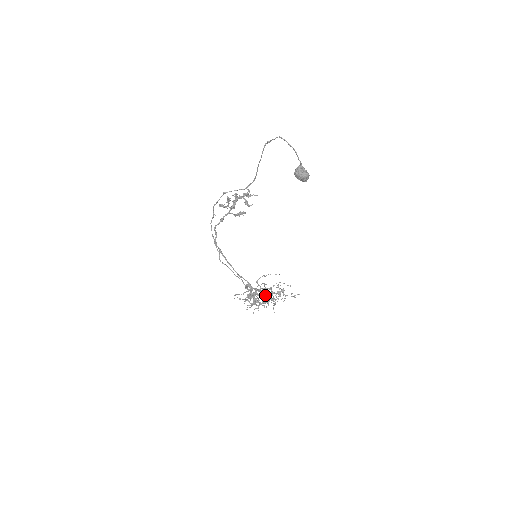
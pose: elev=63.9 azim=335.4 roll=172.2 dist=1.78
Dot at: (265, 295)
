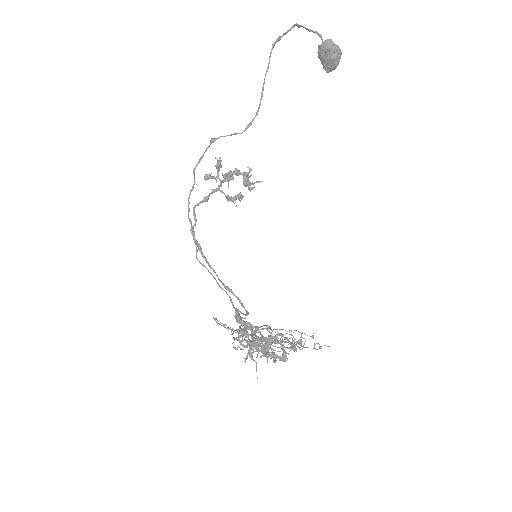
Dot at: (269, 341)
